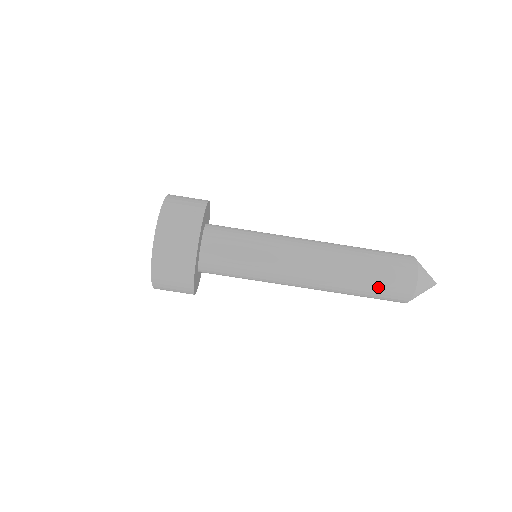
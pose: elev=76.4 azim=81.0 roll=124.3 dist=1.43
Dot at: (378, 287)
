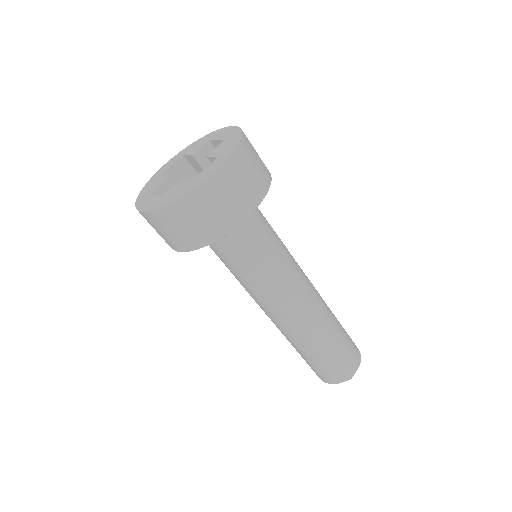
Dot at: (312, 363)
